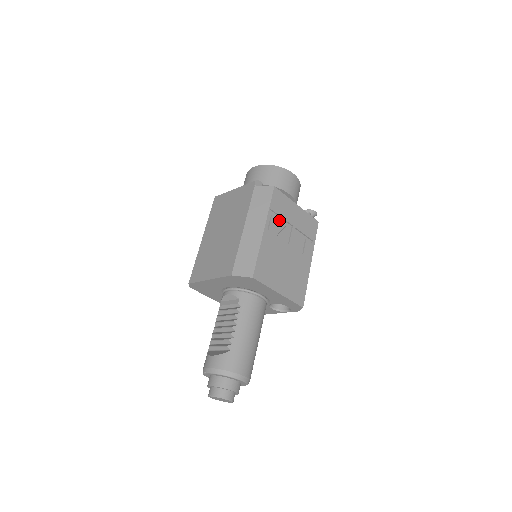
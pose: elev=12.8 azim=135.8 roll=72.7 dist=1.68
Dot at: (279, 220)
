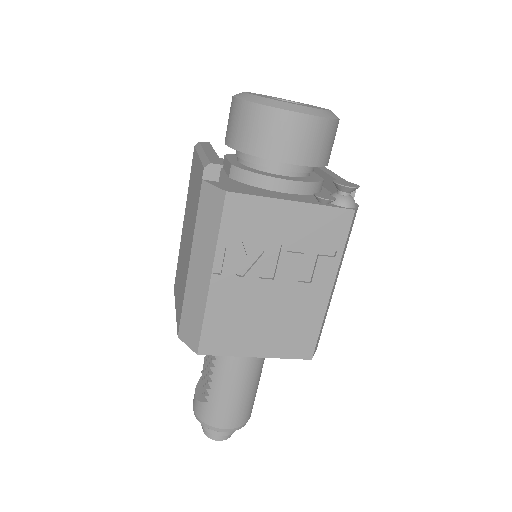
Dot at: (245, 249)
